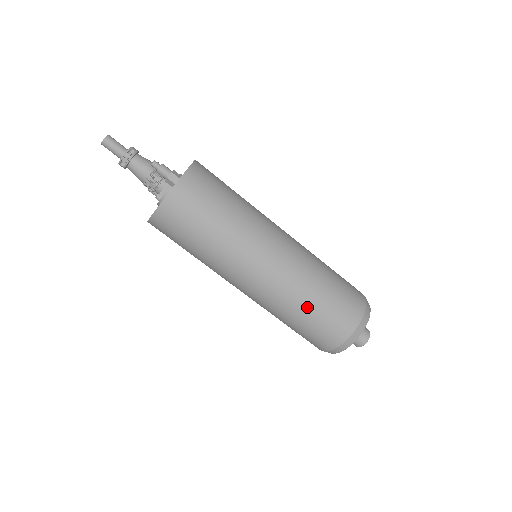
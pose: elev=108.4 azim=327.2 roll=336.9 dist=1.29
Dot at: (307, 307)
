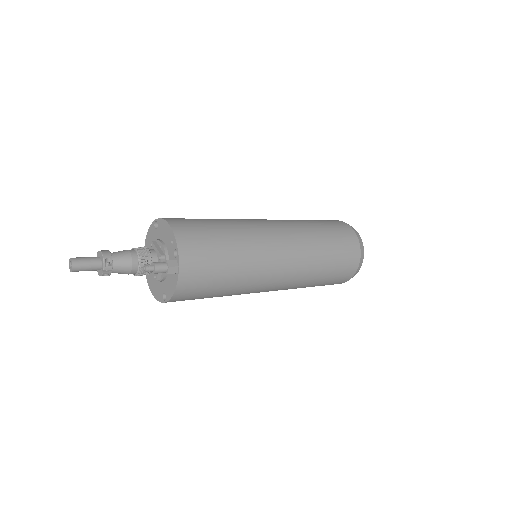
Dot at: (320, 277)
